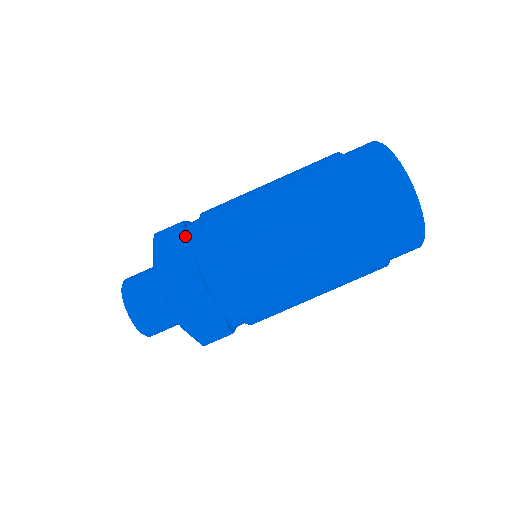
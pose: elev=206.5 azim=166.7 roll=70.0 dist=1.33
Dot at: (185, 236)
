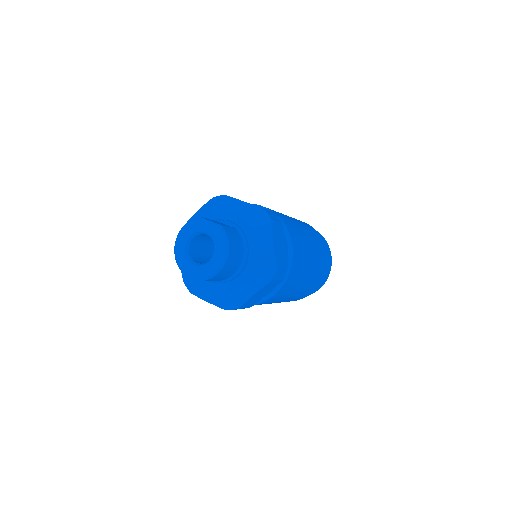
Dot at: occluded
